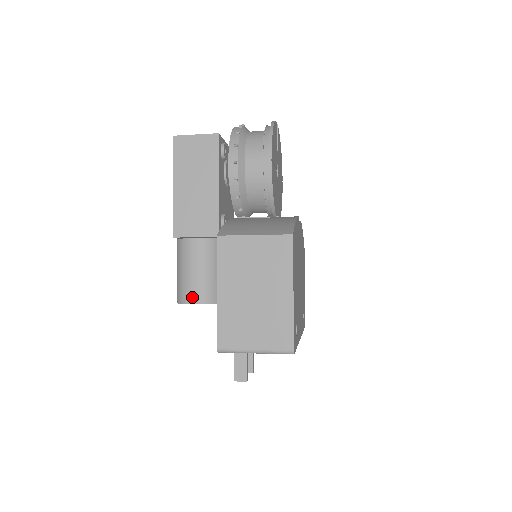
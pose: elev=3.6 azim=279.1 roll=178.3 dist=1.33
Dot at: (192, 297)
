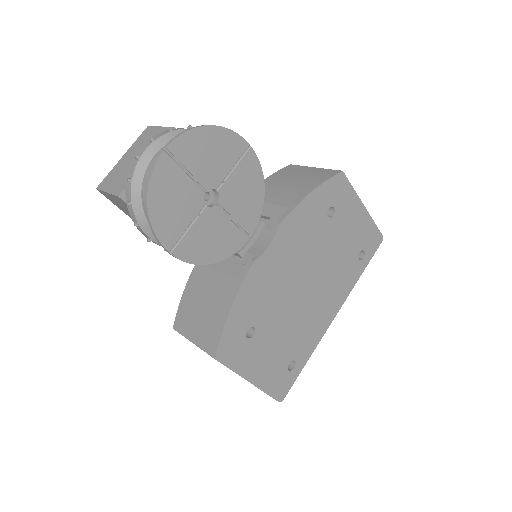
Dot at: occluded
